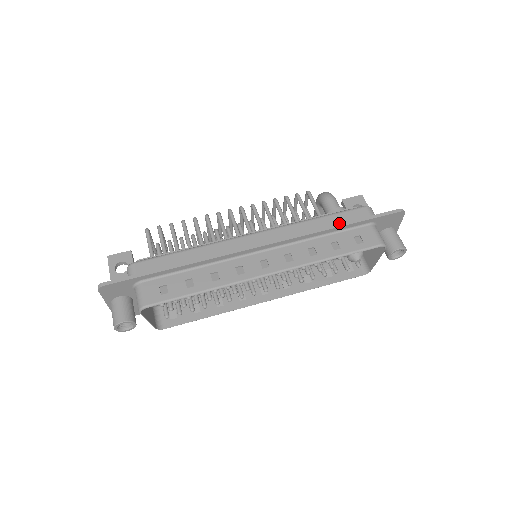
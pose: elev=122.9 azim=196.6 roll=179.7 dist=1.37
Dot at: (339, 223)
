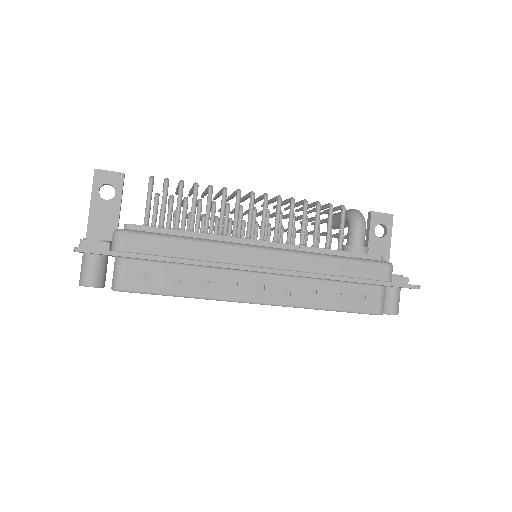
Dot at: (354, 274)
